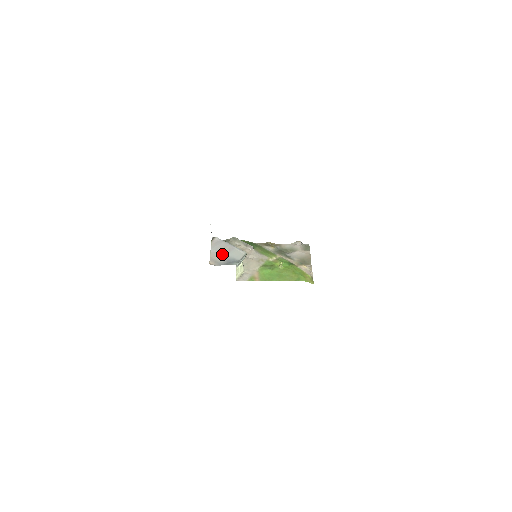
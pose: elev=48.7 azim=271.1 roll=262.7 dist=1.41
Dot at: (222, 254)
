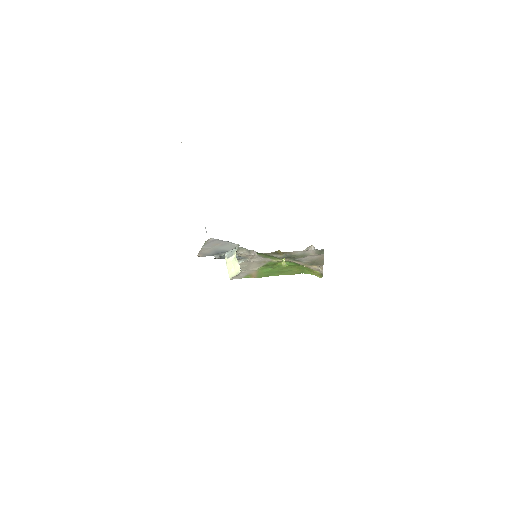
Dot at: (213, 248)
